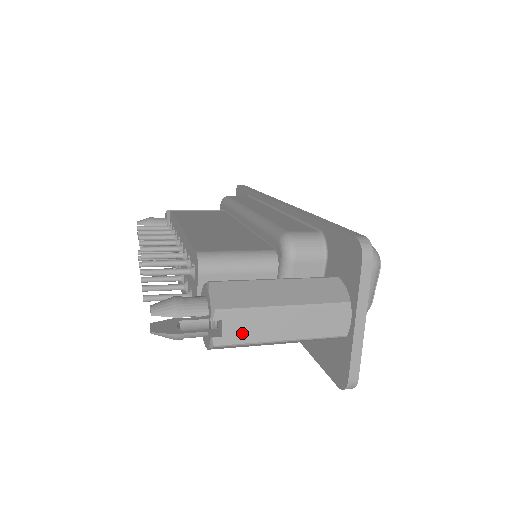
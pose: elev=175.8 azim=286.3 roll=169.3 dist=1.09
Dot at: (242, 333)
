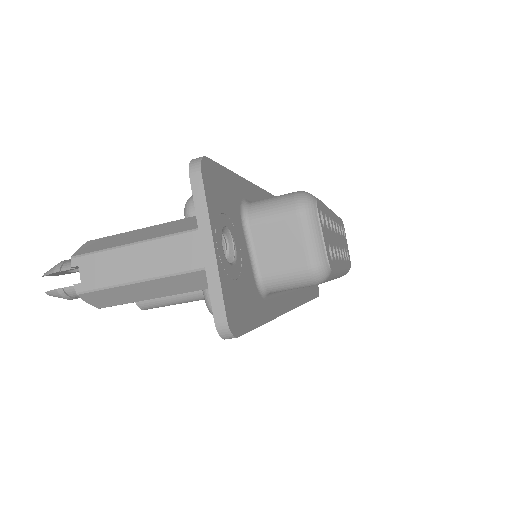
Dot at: (98, 277)
